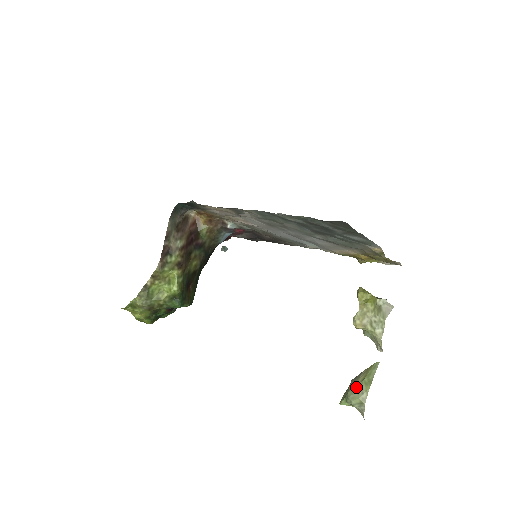
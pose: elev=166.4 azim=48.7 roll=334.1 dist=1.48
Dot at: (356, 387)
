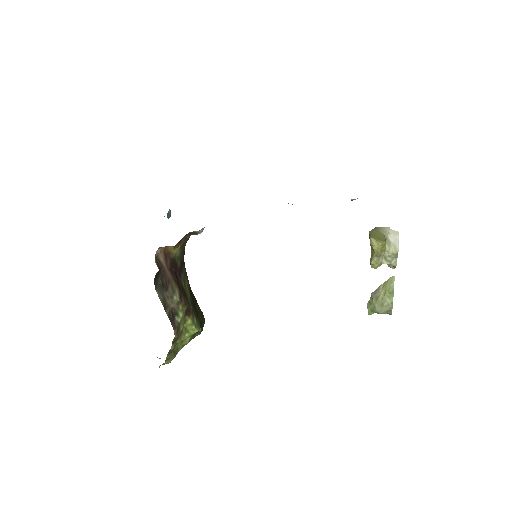
Dot at: (381, 302)
